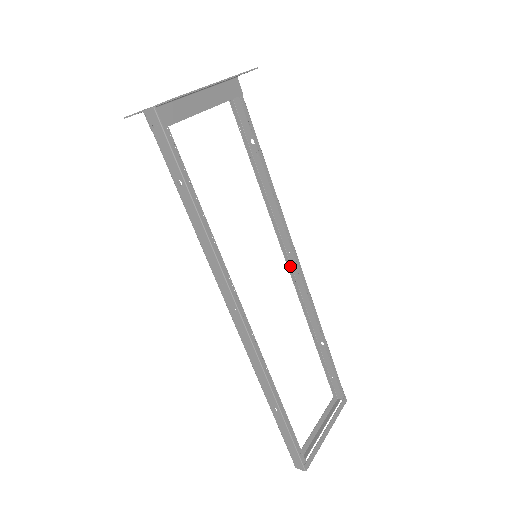
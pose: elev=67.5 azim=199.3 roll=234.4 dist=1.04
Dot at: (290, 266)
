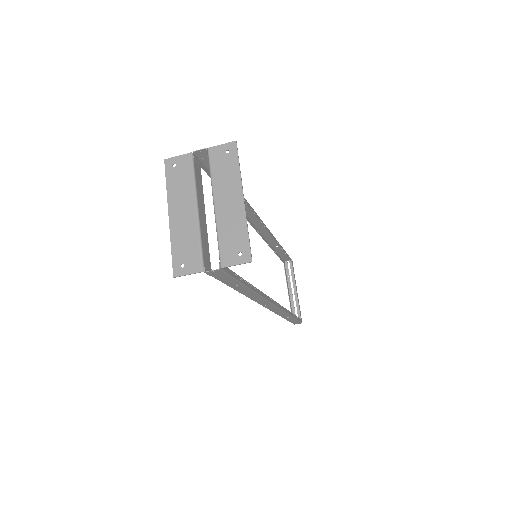
Dot at: (254, 226)
